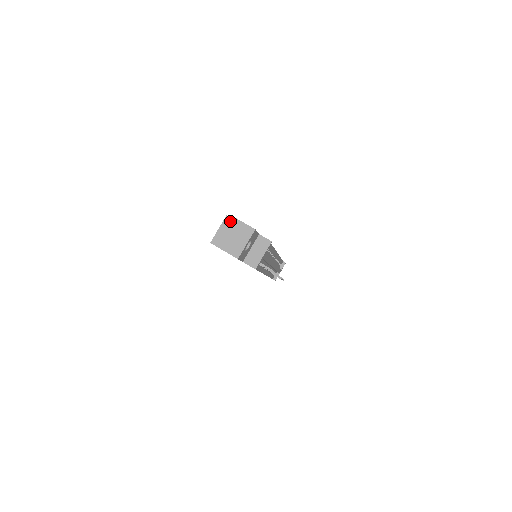
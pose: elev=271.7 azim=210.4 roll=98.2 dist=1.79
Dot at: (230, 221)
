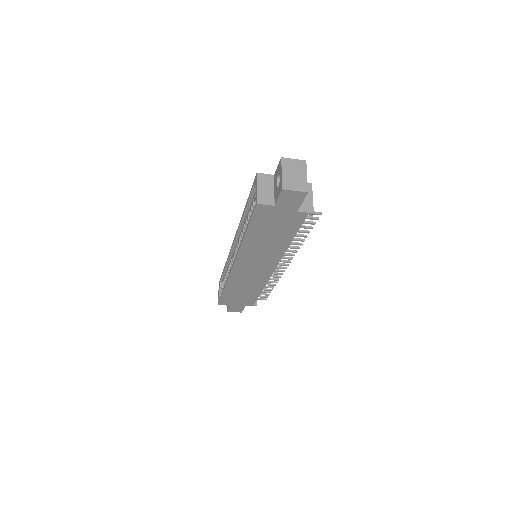
Dot at: (264, 177)
